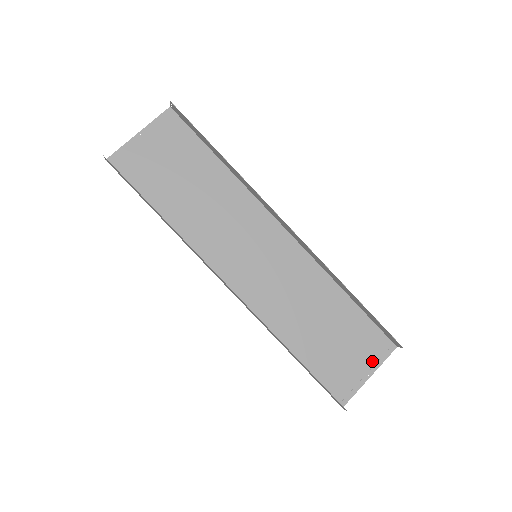
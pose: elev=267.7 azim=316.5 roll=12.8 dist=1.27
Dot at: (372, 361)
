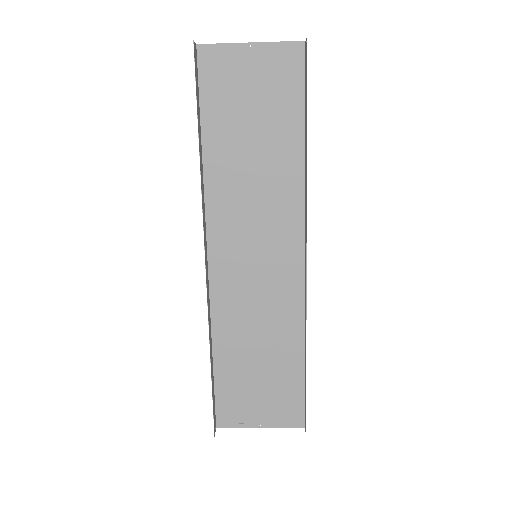
Dot at: (273, 419)
